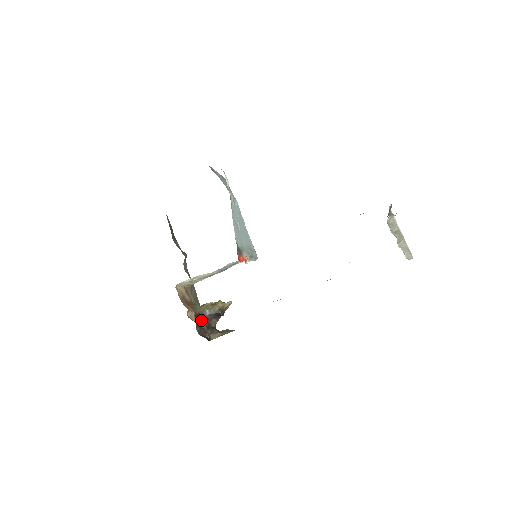
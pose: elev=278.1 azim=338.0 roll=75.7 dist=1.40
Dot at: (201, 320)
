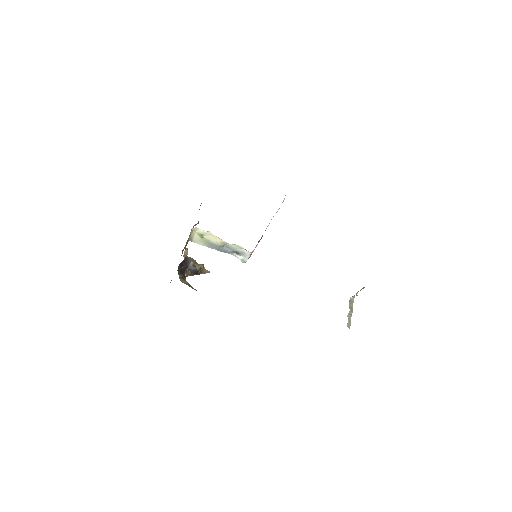
Dot at: (184, 264)
